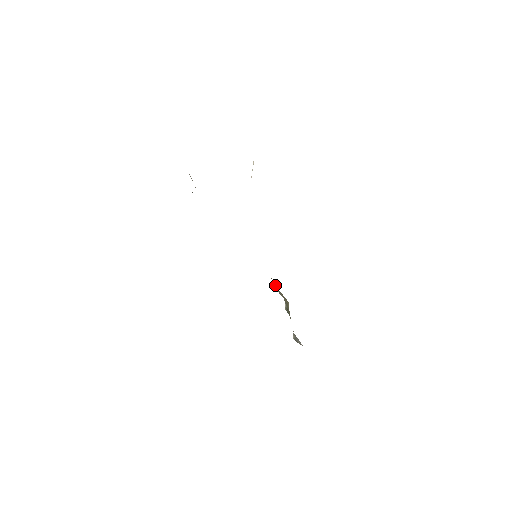
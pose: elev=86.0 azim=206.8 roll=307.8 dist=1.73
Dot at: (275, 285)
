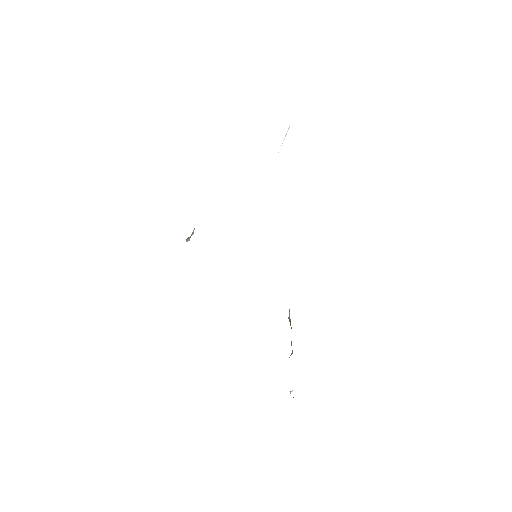
Dot at: occluded
